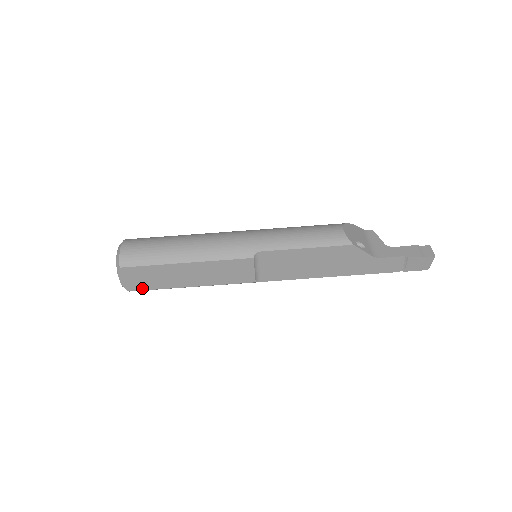
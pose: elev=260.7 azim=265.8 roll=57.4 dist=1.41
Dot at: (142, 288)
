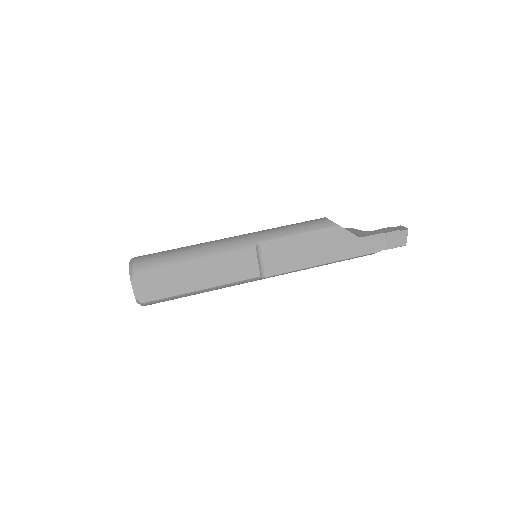
Dot at: (154, 298)
